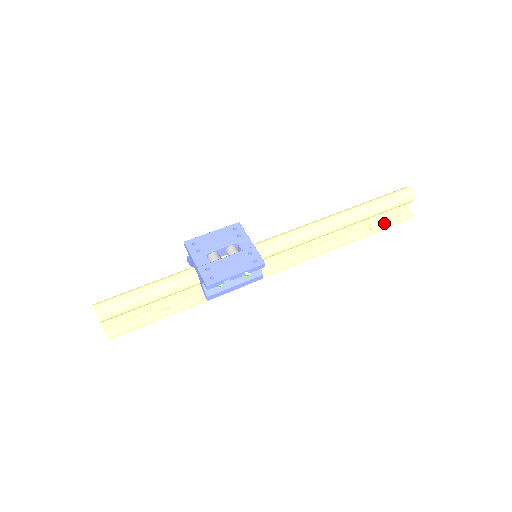
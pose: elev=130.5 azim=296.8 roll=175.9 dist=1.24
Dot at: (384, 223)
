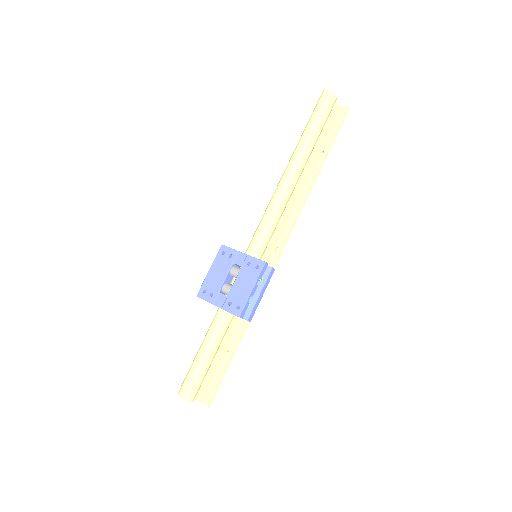
Dot at: (330, 137)
